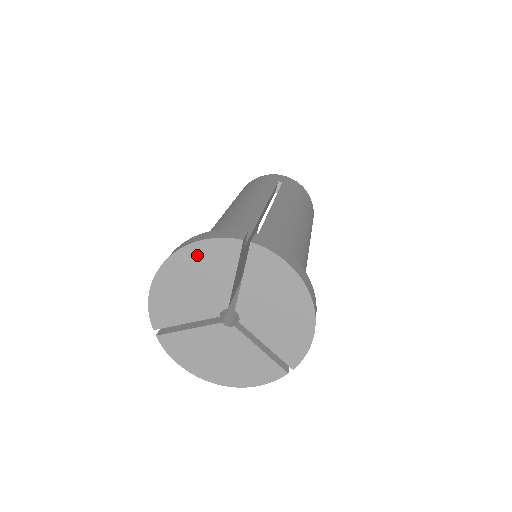
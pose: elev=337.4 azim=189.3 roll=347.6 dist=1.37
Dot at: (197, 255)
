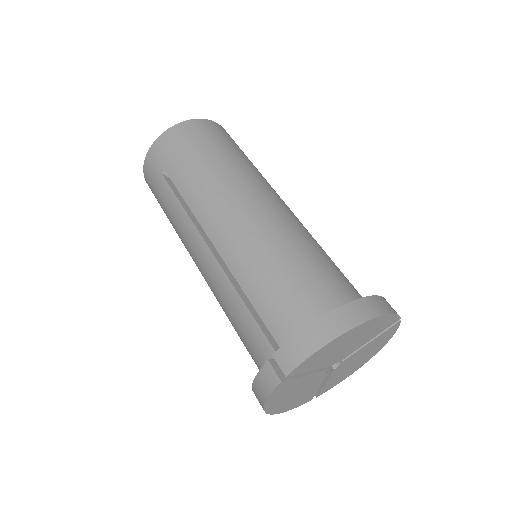
Dot at: (377, 323)
